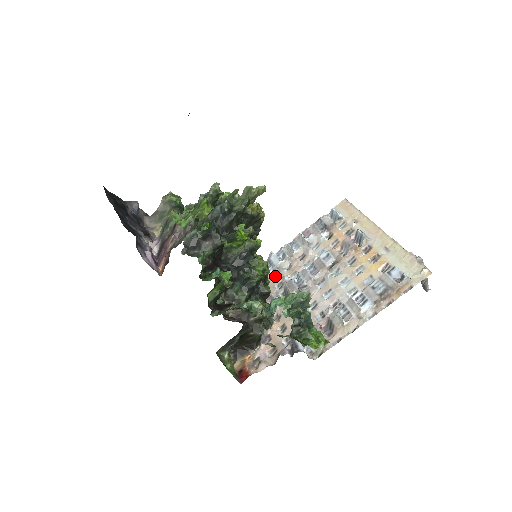
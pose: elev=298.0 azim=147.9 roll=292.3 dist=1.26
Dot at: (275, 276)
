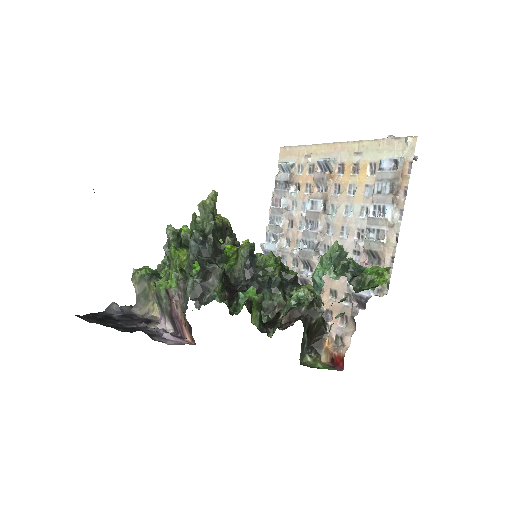
Dot at: (283, 259)
